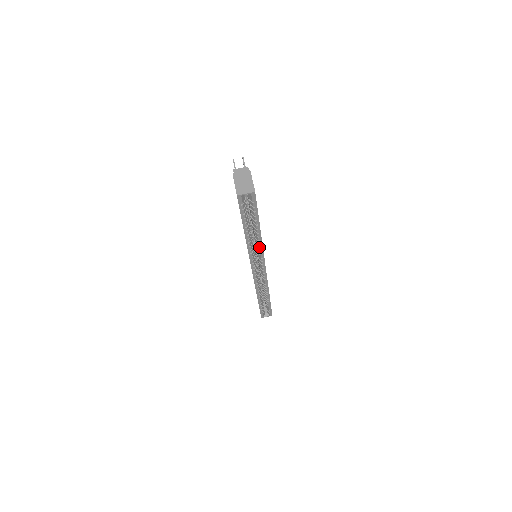
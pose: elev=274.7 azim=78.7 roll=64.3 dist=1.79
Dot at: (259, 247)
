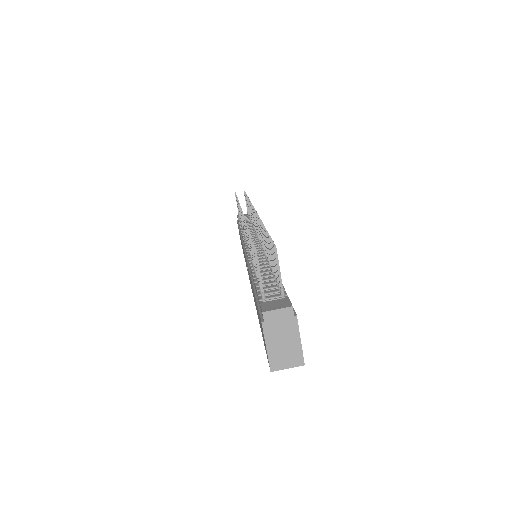
Dot at: occluded
